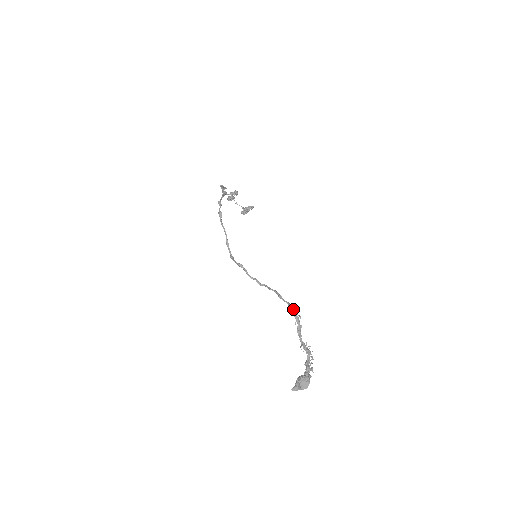
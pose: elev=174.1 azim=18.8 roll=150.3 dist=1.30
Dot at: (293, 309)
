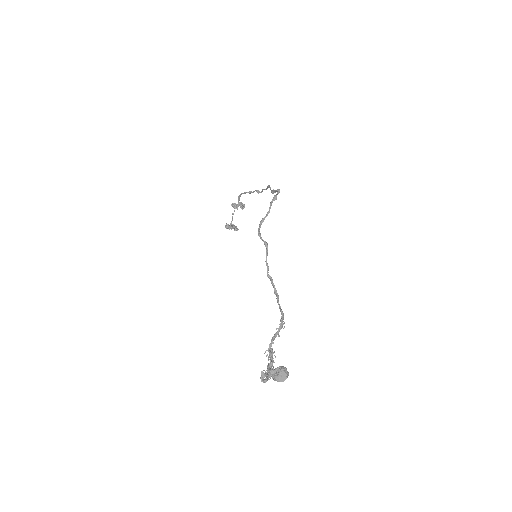
Dot at: occluded
